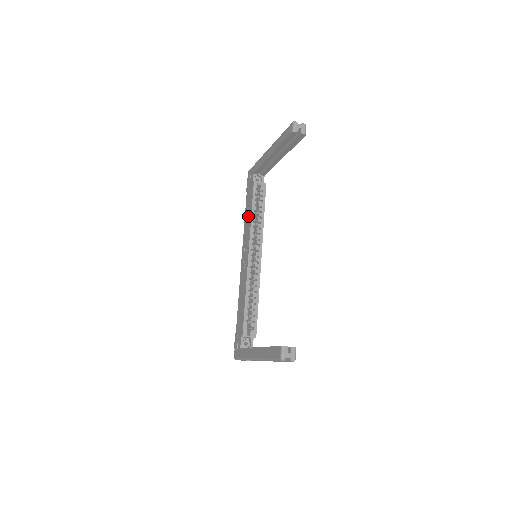
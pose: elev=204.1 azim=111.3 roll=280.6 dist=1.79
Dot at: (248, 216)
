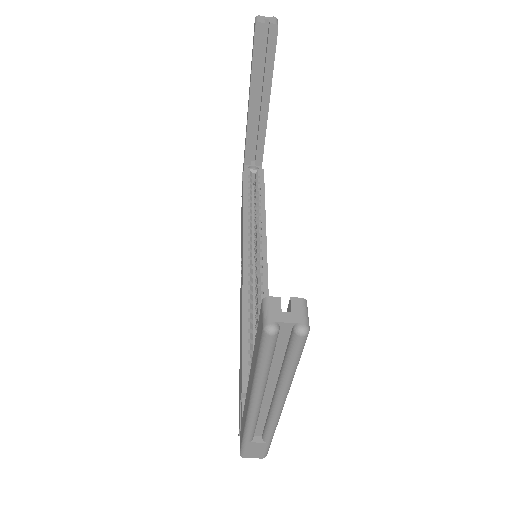
Dot at: (242, 214)
